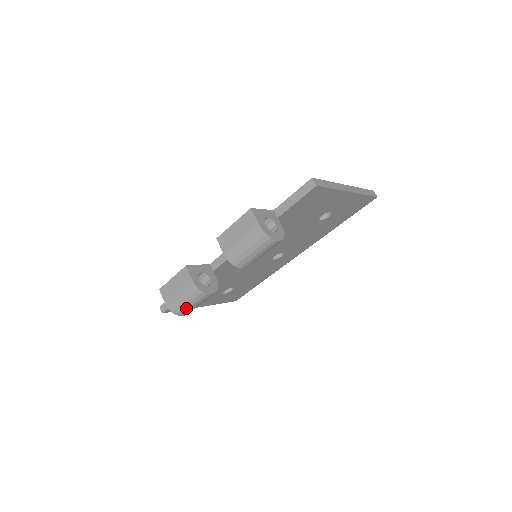
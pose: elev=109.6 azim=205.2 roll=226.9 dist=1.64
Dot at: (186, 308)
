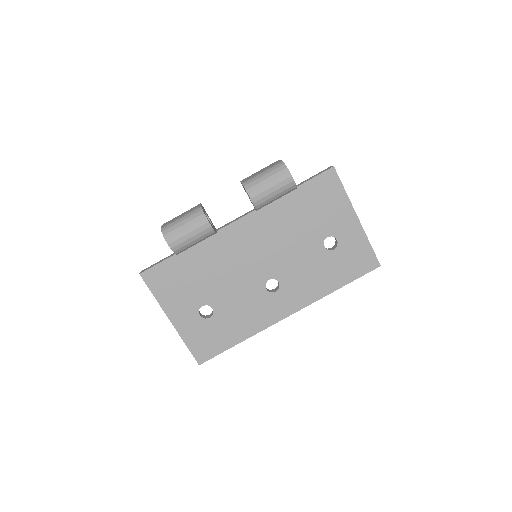
Dot at: (178, 231)
